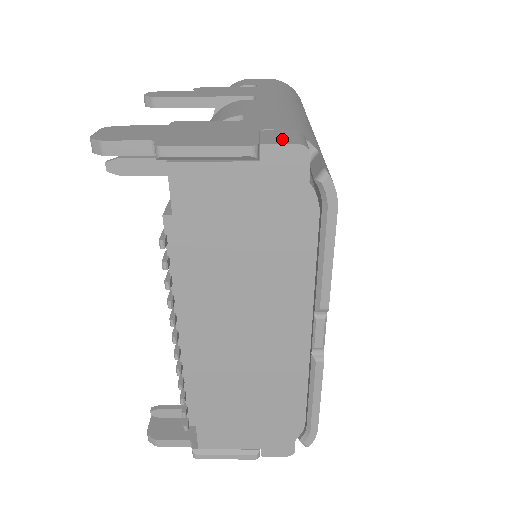
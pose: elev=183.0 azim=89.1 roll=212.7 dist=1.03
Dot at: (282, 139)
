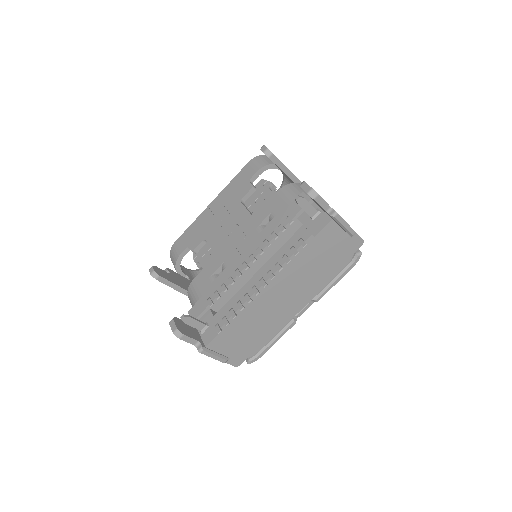
Dot at: occluded
